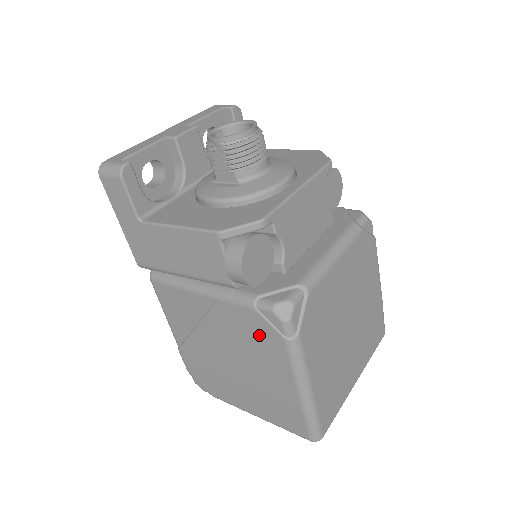
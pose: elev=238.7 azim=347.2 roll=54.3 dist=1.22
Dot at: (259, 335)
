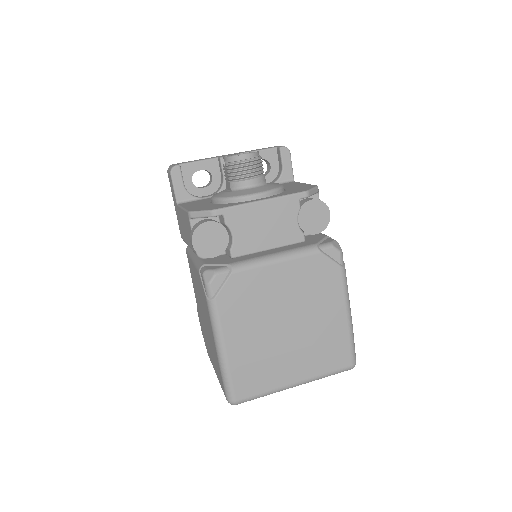
Dot at: (203, 295)
